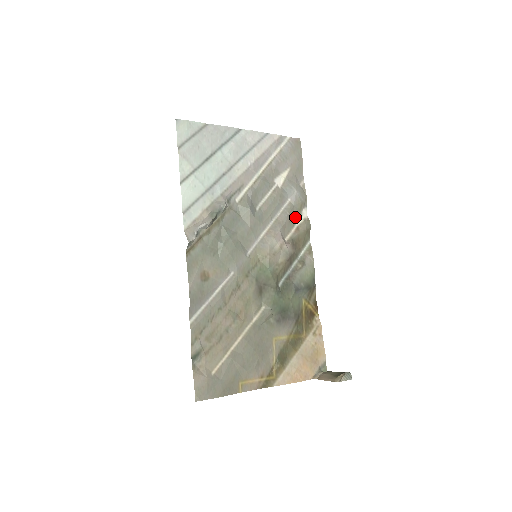
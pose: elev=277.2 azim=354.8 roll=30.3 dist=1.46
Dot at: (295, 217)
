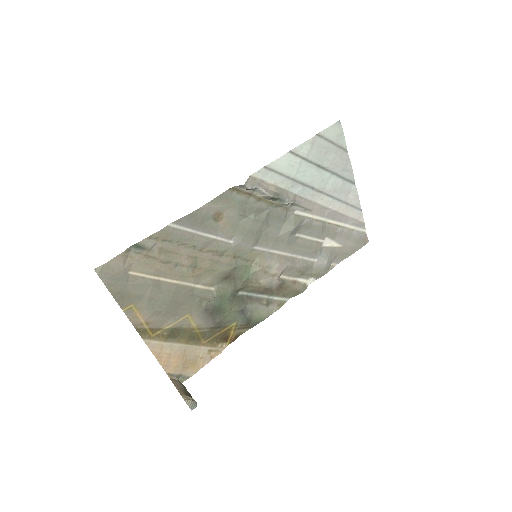
Dot at: (304, 274)
